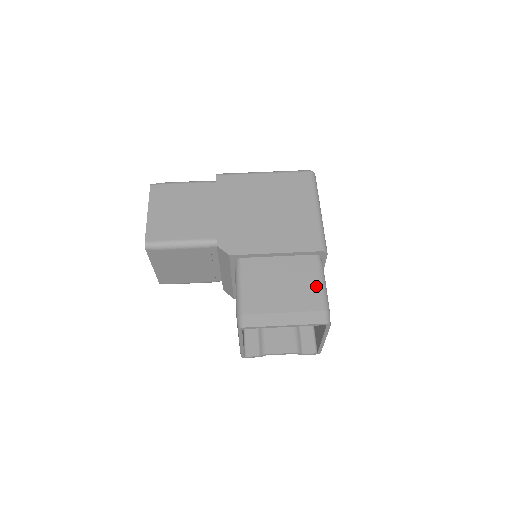
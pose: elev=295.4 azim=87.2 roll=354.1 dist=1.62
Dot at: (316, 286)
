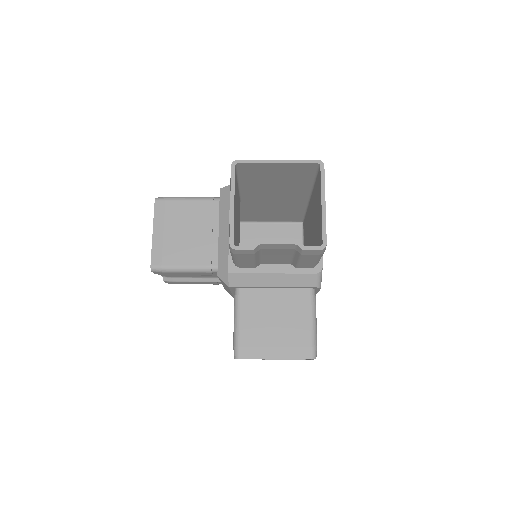
Dot at: occluded
